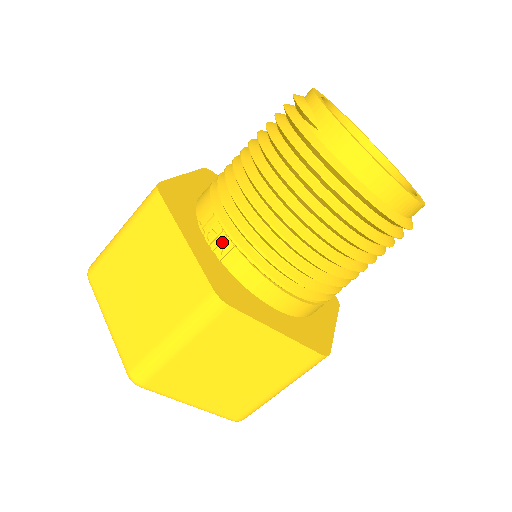
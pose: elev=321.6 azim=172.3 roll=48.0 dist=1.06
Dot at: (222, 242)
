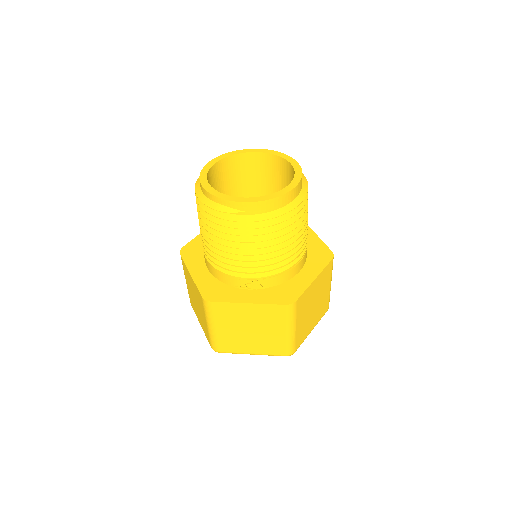
Dot at: (257, 284)
